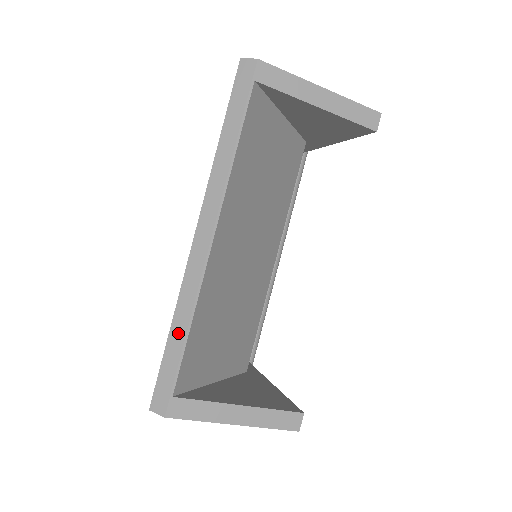
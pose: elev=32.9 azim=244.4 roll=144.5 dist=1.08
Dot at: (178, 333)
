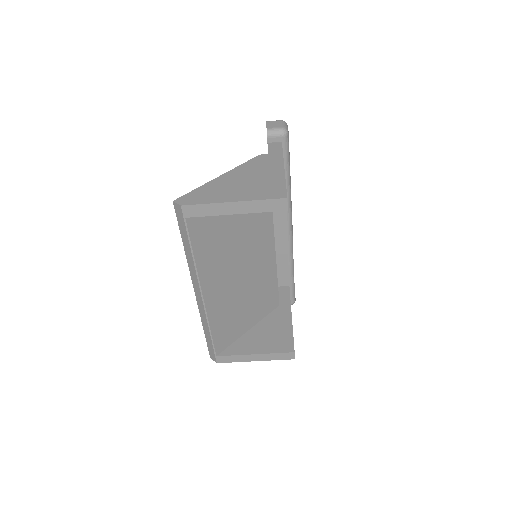
Dot at: (207, 333)
